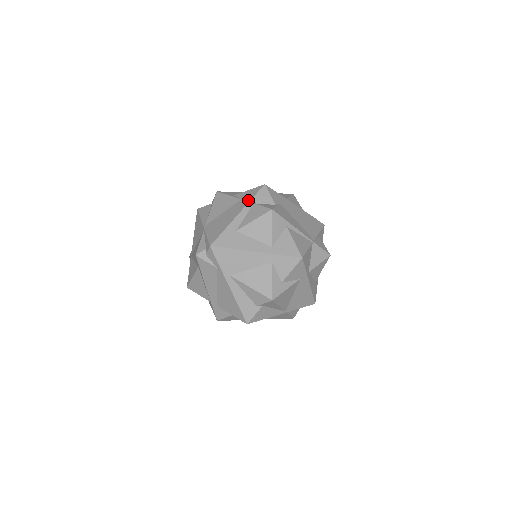
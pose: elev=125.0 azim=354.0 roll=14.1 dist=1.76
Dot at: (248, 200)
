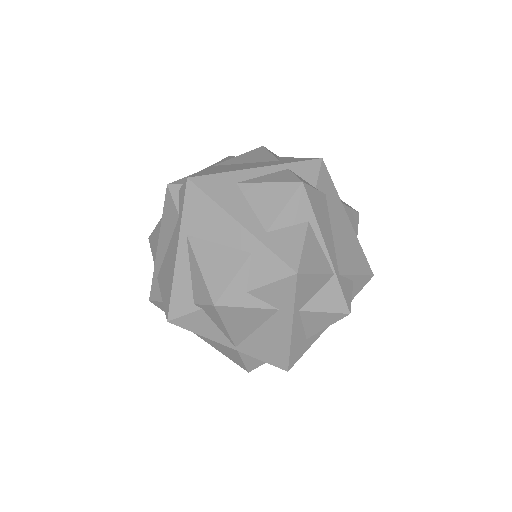
Dot at: (285, 162)
